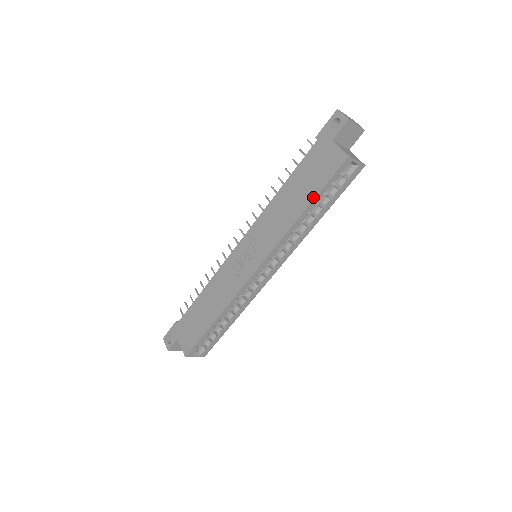
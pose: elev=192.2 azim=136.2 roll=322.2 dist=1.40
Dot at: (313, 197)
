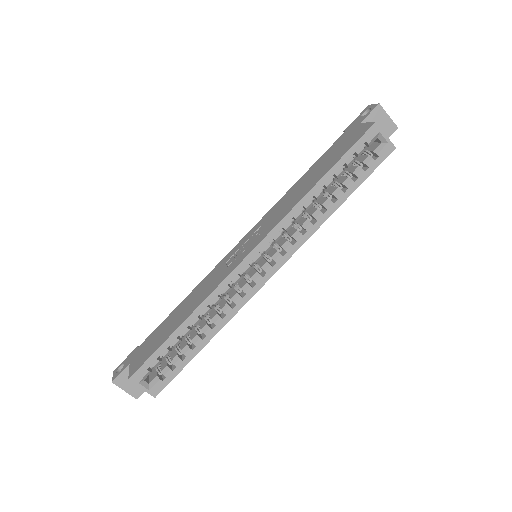
Dot at: (331, 166)
